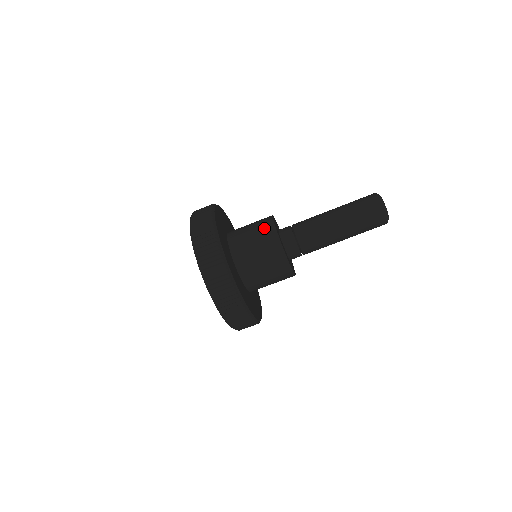
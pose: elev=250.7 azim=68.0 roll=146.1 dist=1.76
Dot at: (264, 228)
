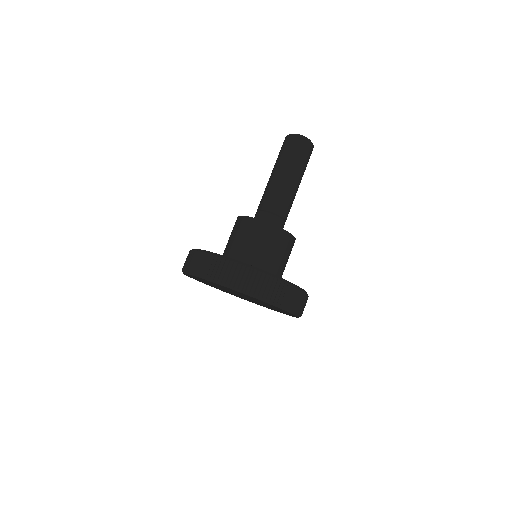
Dot at: occluded
